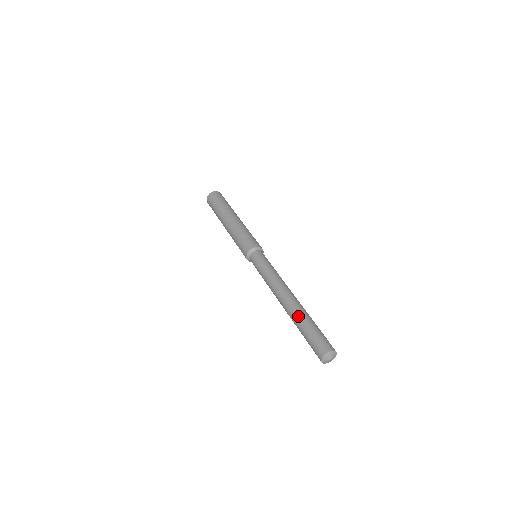
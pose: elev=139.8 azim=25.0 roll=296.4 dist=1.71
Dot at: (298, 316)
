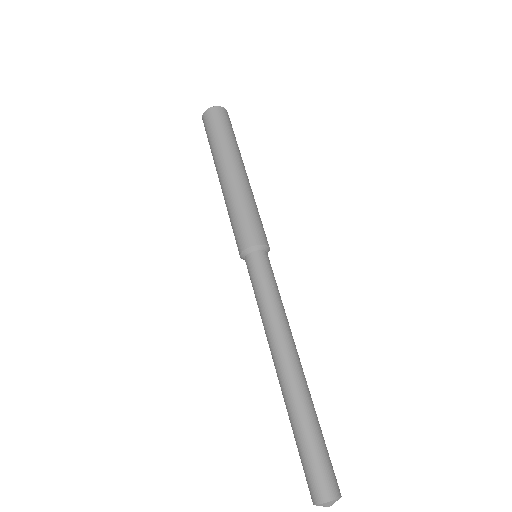
Dot at: occluded
